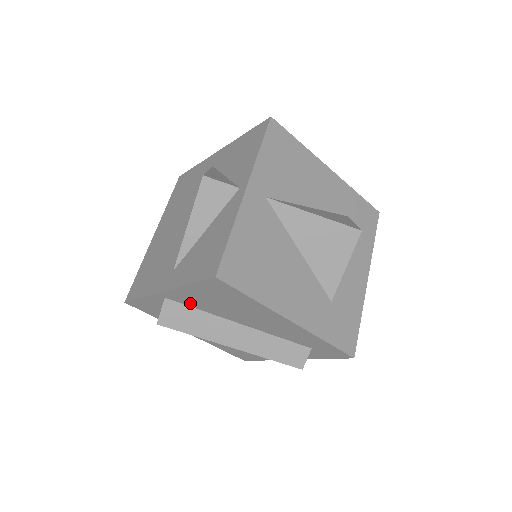
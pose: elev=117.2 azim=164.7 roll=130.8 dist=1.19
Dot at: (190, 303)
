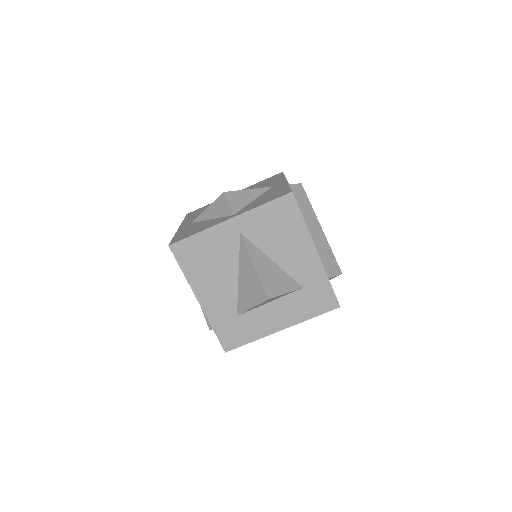
Dot at: occluded
